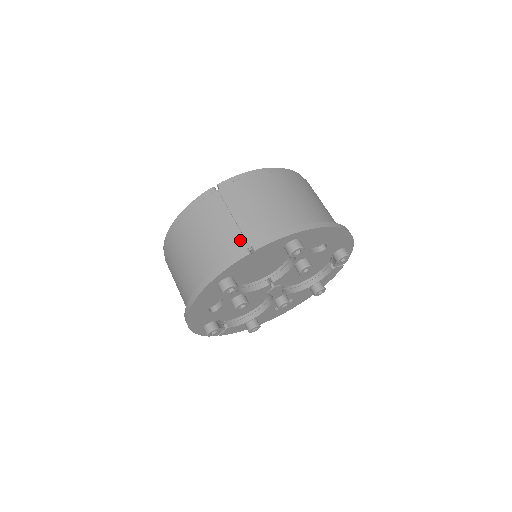
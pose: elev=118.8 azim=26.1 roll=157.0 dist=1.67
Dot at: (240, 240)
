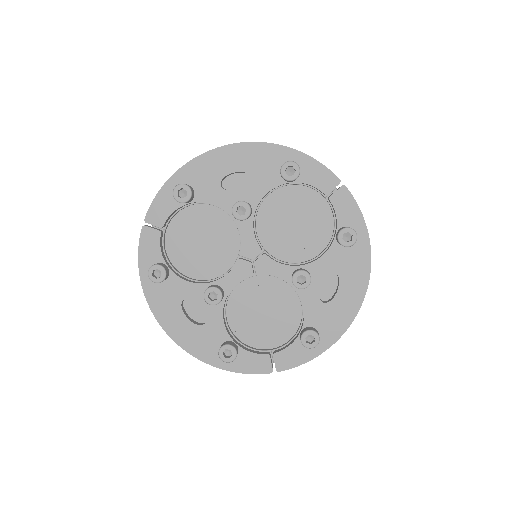
Dot at: occluded
